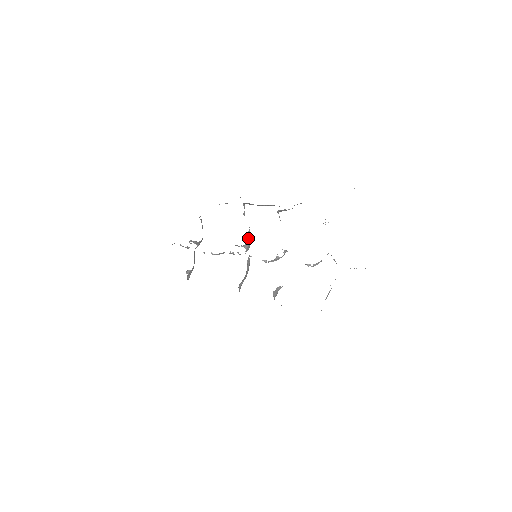
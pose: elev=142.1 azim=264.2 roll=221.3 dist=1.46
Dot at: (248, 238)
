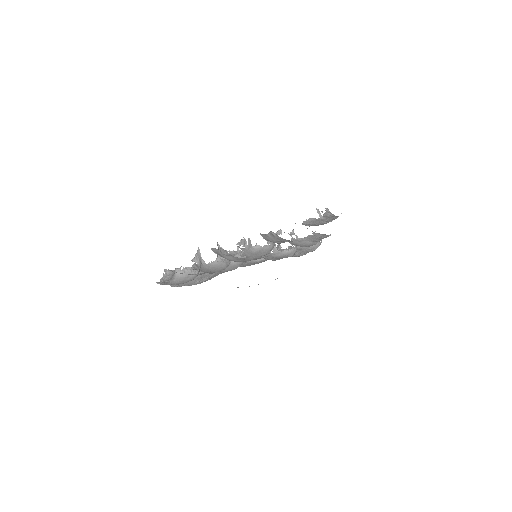
Dot at: occluded
